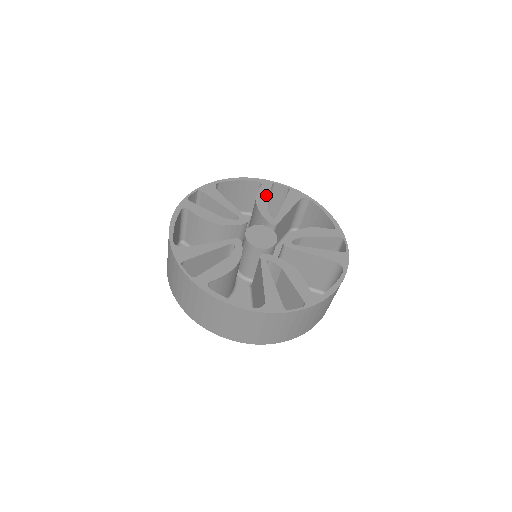
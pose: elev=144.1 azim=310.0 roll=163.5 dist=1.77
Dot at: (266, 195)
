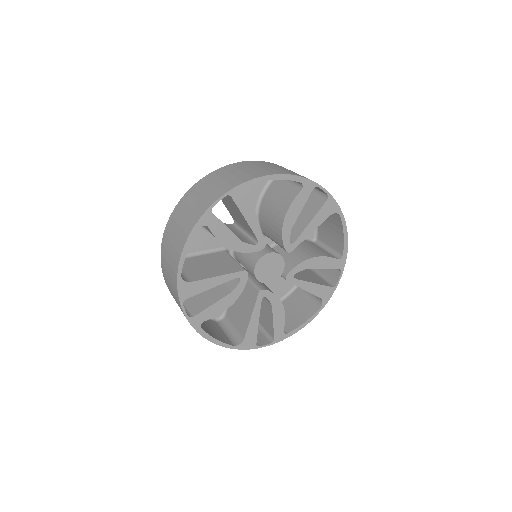
Dot at: (299, 207)
